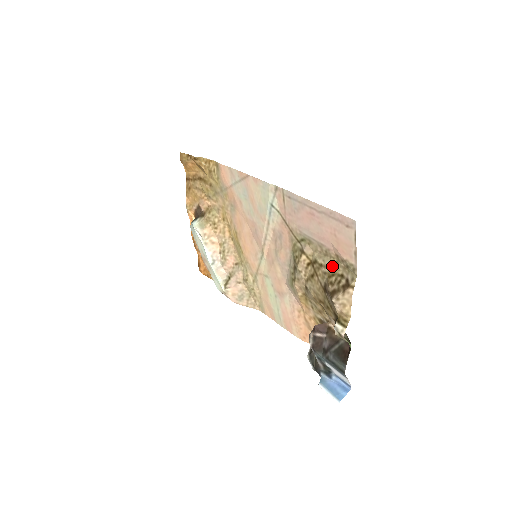
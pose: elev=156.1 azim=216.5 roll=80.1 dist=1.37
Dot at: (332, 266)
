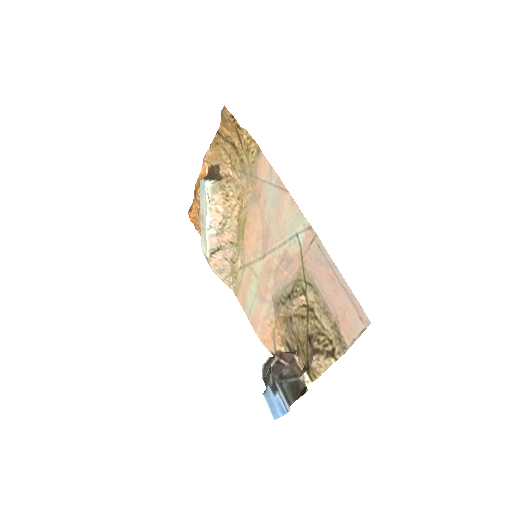
Dot at: (326, 327)
